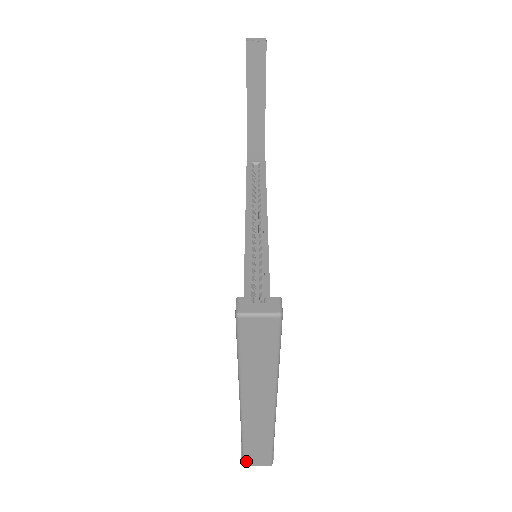
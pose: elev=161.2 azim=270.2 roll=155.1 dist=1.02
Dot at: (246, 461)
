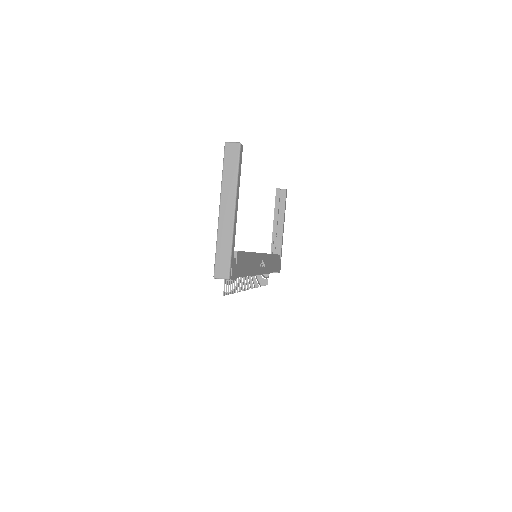
Dot at: (216, 270)
